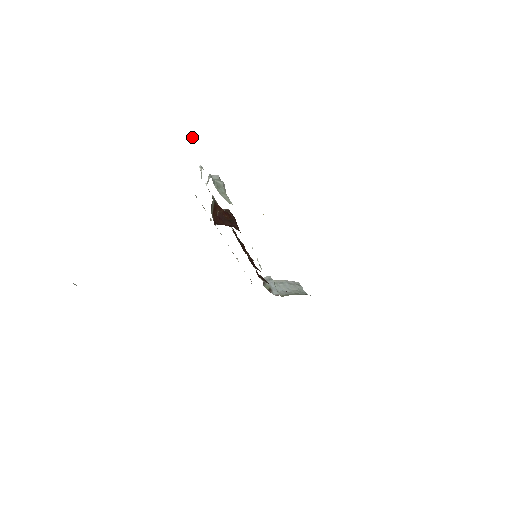
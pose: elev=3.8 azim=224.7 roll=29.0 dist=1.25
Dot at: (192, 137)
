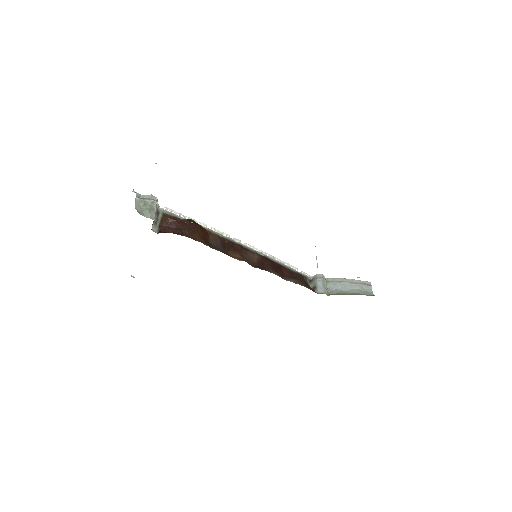
Dot at: occluded
